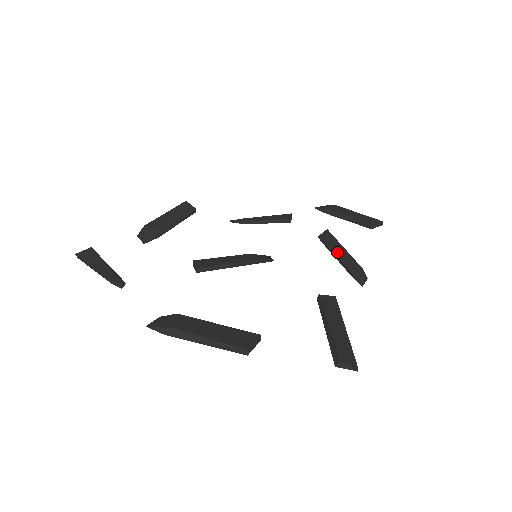
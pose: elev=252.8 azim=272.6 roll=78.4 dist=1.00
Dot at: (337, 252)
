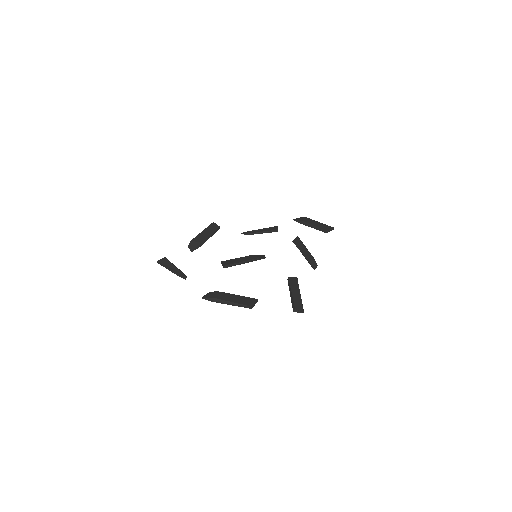
Dot at: (302, 251)
